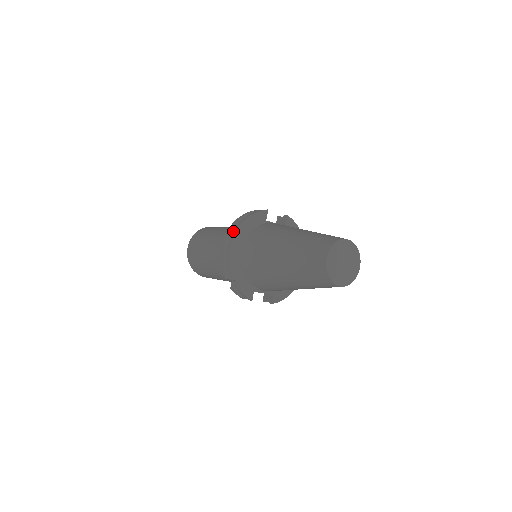
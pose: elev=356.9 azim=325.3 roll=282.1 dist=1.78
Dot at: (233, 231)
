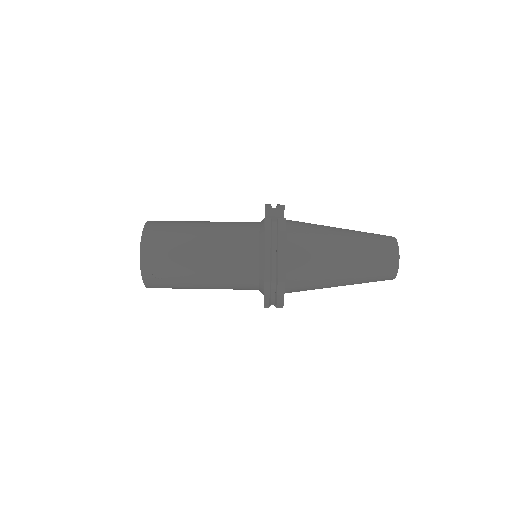
Dot at: (279, 267)
